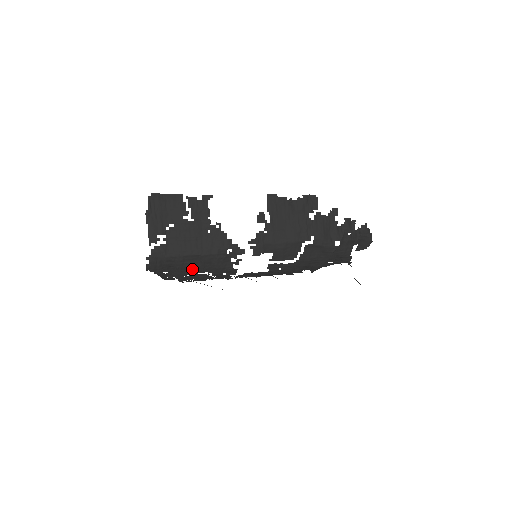
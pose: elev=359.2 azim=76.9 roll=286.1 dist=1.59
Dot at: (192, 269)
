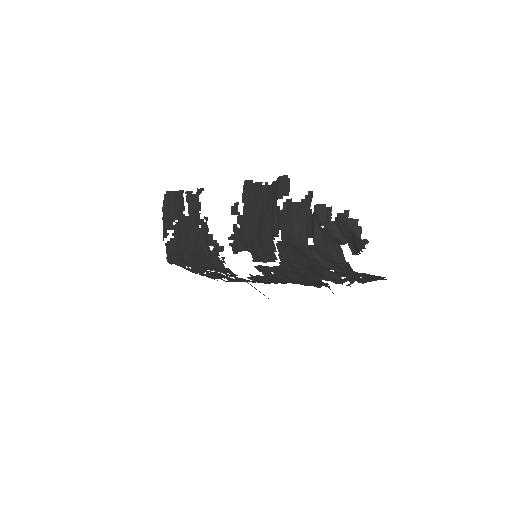
Dot at: (201, 266)
